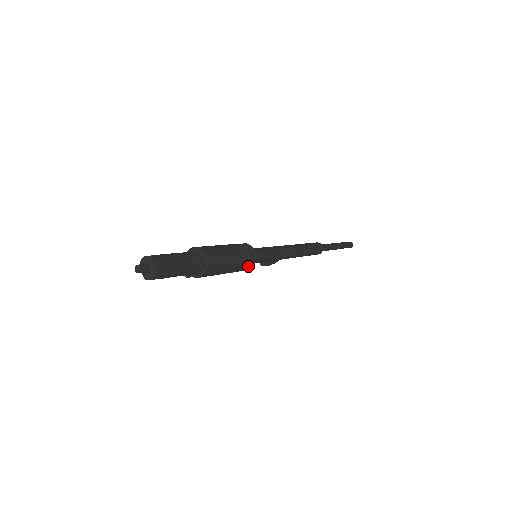
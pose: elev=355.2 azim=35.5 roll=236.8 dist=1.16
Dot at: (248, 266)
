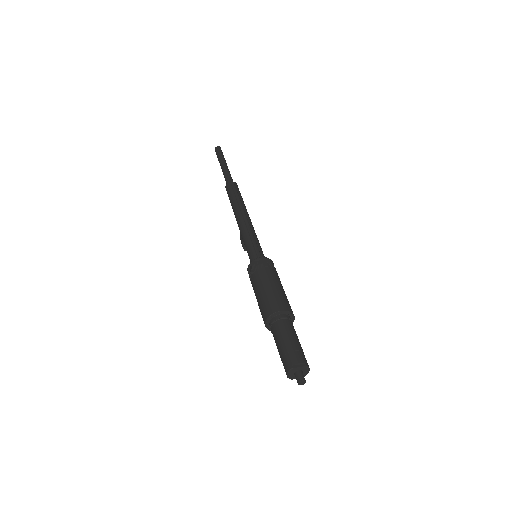
Dot at: (275, 270)
